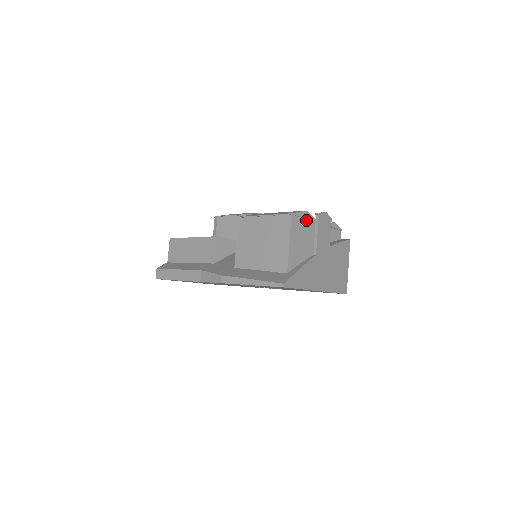
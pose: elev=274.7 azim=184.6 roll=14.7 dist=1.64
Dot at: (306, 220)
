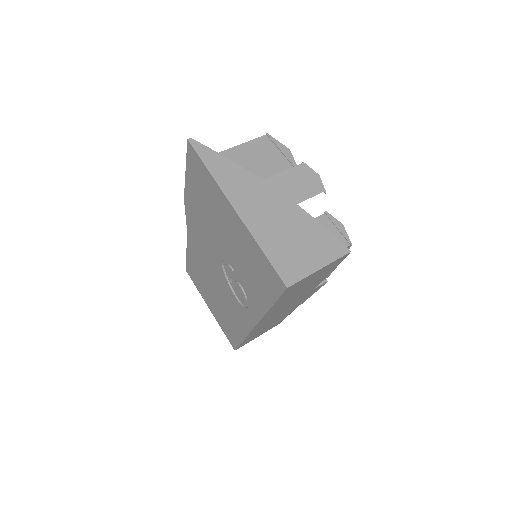
Dot at: (282, 155)
